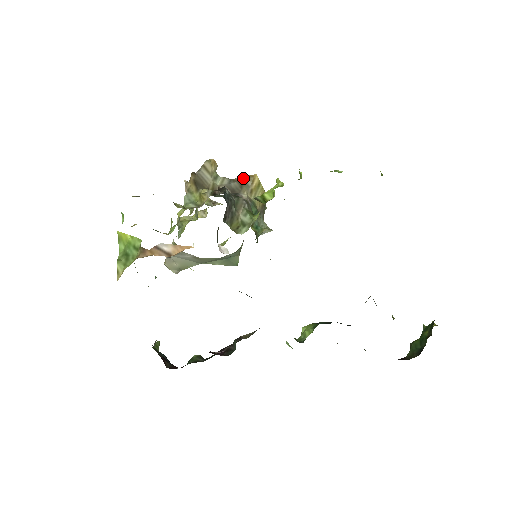
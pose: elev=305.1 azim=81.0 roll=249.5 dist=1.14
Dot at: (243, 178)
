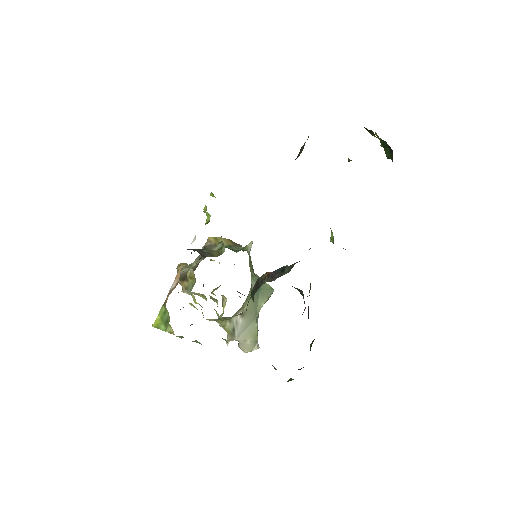
Dot at: (203, 247)
